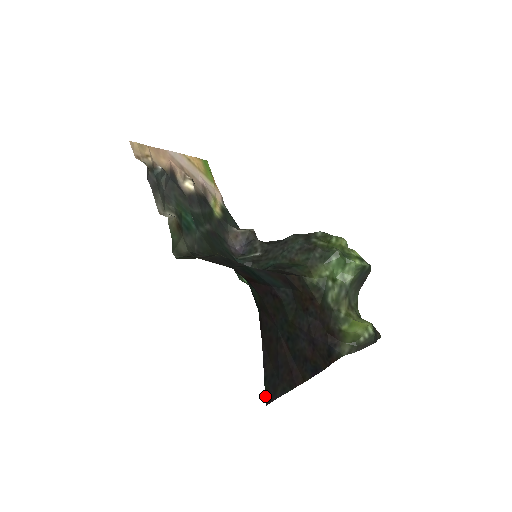
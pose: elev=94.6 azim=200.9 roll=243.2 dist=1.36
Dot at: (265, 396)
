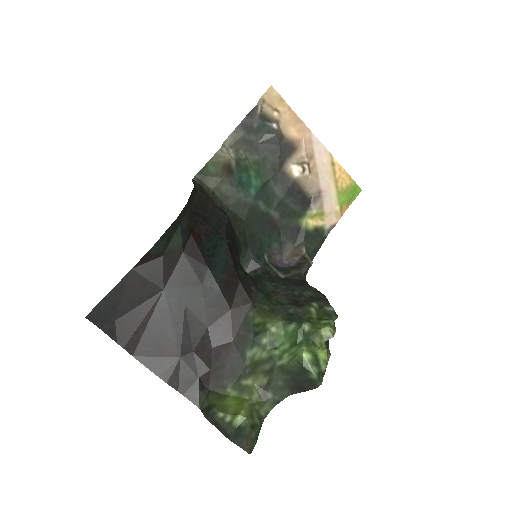
Dot at: (92, 310)
